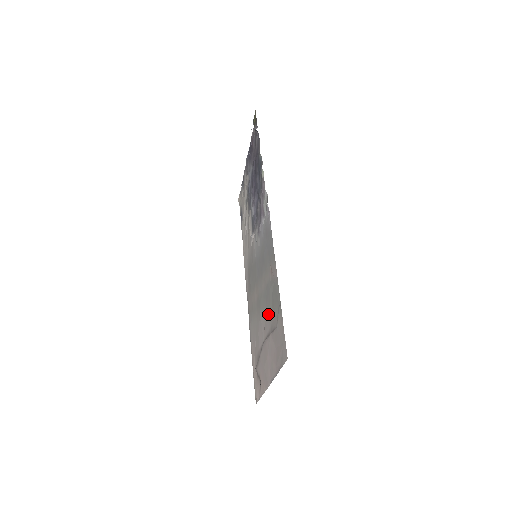
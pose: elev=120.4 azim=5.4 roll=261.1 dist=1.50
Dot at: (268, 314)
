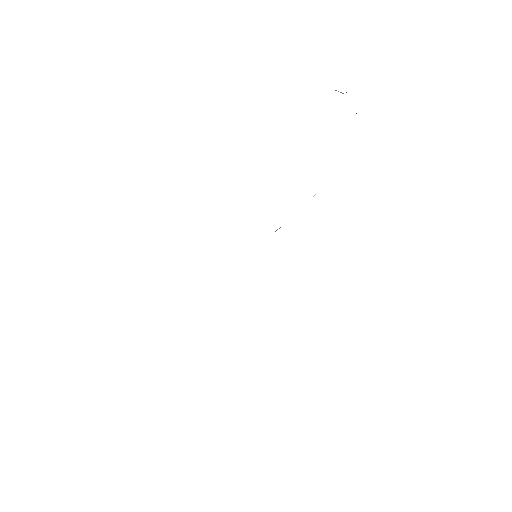
Dot at: occluded
